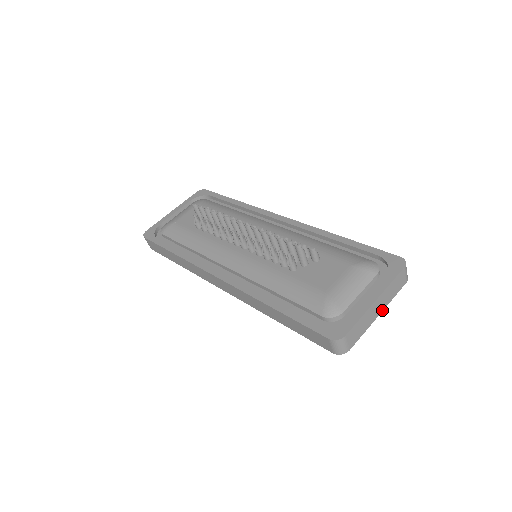
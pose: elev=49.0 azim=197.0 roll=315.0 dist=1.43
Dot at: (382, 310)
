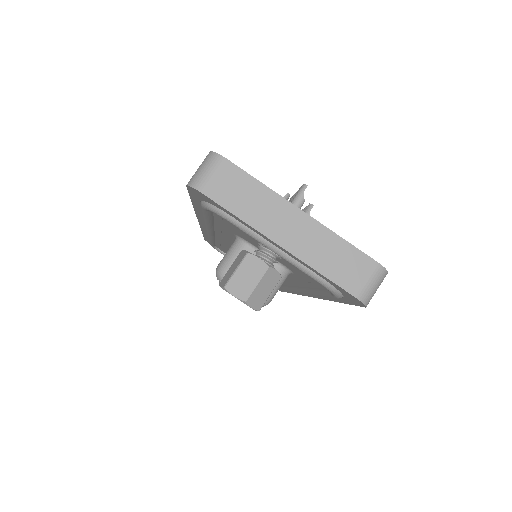
Dot at: (290, 250)
